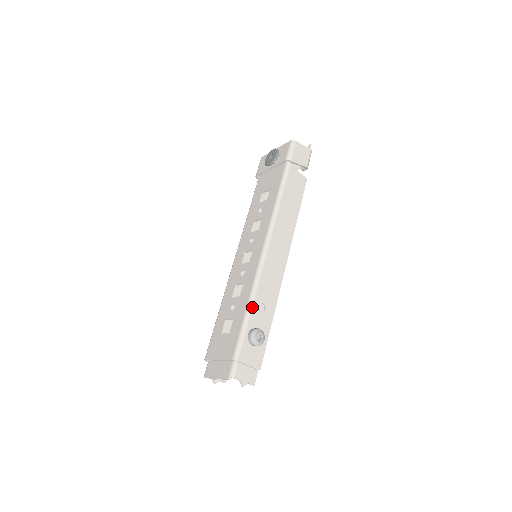
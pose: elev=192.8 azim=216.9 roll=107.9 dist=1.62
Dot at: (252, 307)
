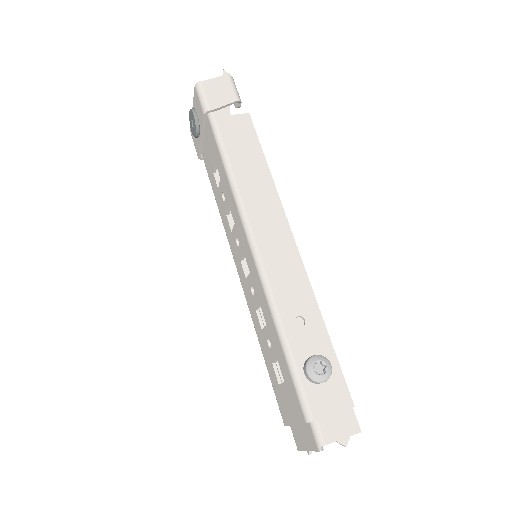
Dot at: (285, 334)
